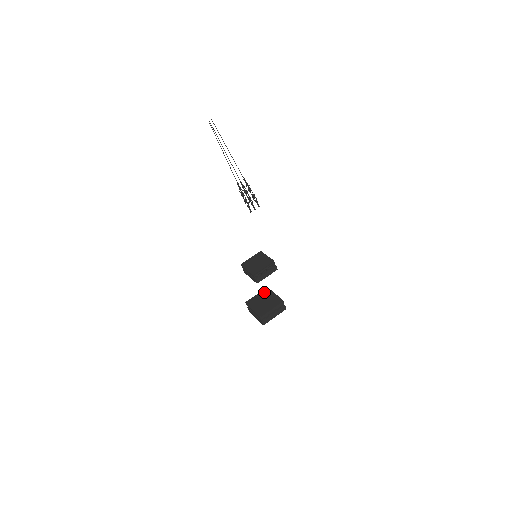
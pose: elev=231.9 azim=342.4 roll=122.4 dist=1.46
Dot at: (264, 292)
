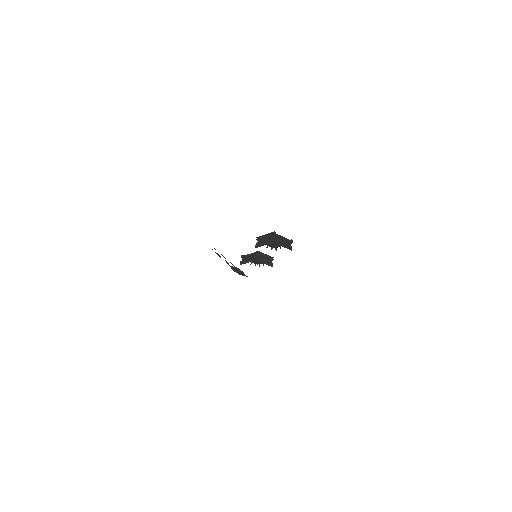
Dot at: occluded
